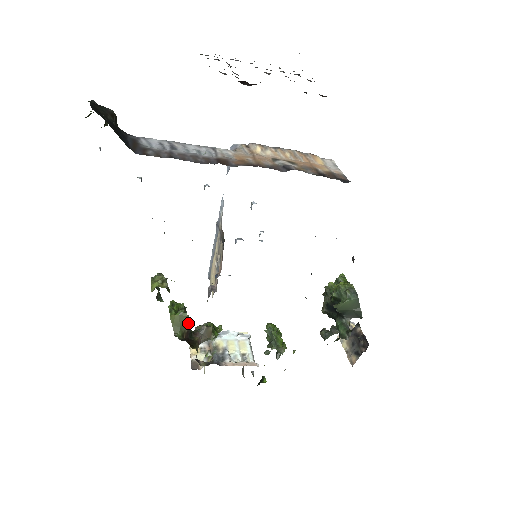
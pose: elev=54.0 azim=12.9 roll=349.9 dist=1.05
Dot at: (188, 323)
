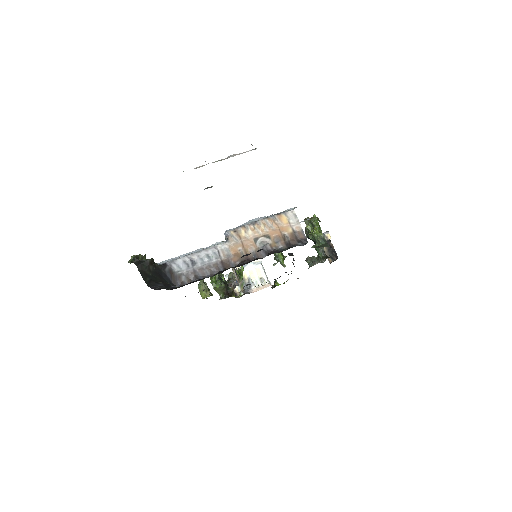
Dot at: (225, 286)
